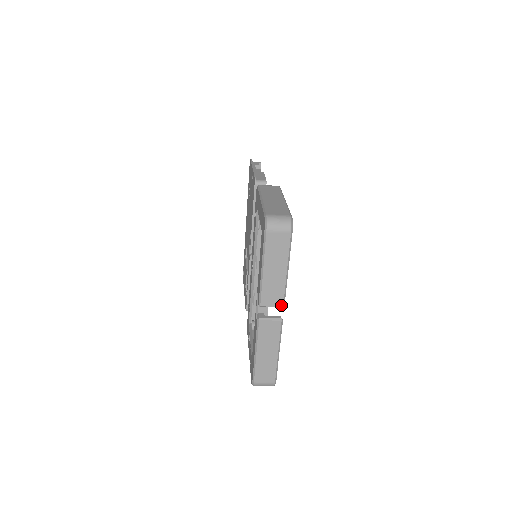
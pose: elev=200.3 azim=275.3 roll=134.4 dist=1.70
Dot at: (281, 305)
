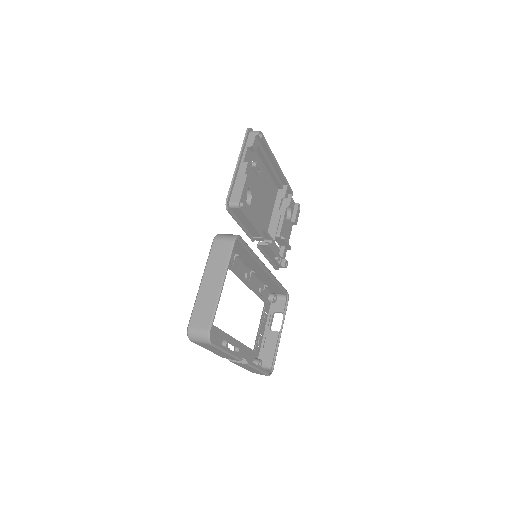
Dot at: (238, 360)
